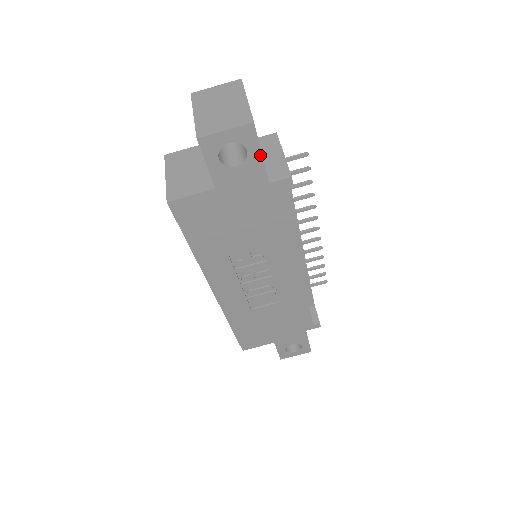
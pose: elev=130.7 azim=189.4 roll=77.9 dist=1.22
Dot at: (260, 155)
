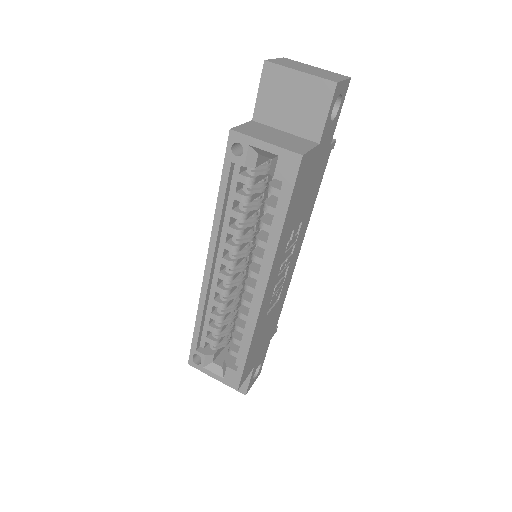
Dot at: (340, 112)
